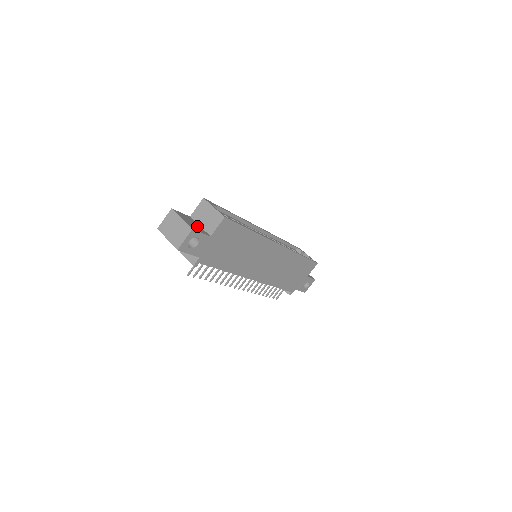
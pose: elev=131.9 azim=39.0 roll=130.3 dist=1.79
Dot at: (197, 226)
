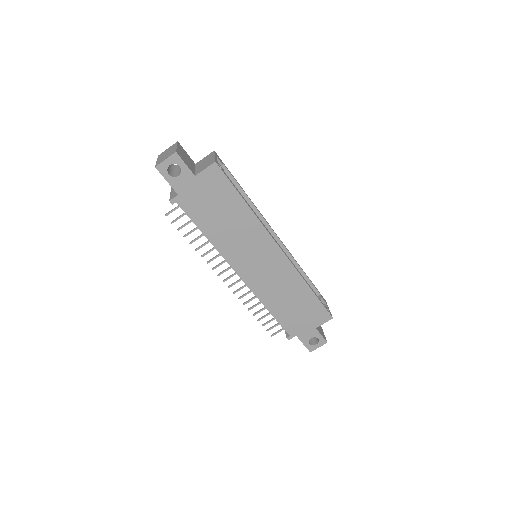
Dot at: (190, 164)
